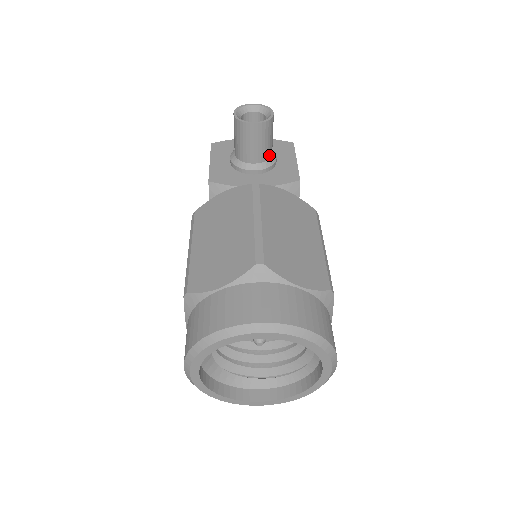
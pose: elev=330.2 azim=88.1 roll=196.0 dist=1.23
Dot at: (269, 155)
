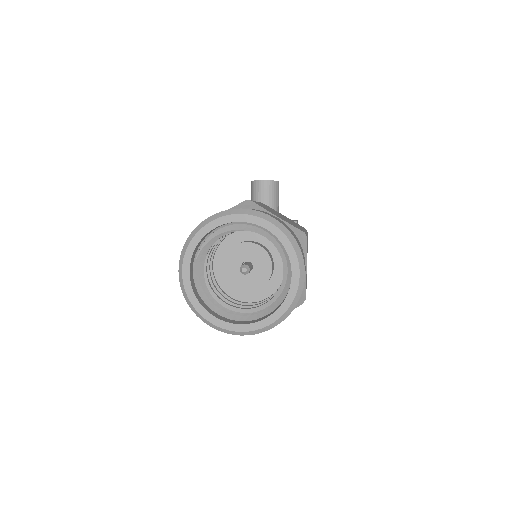
Dot at: (275, 210)
